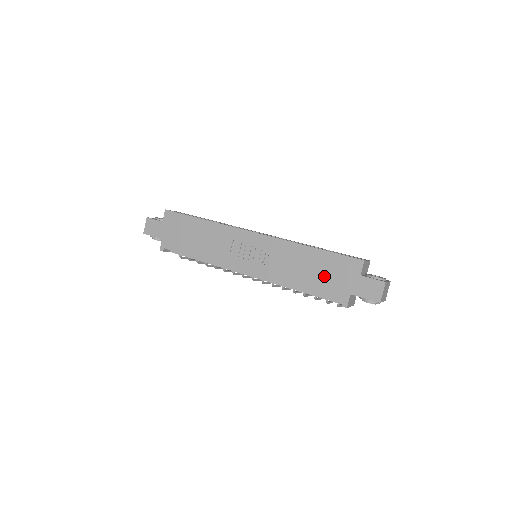
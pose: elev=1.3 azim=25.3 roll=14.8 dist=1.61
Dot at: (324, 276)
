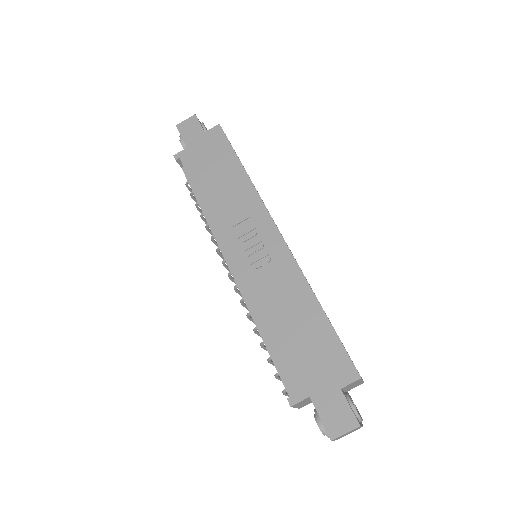
Dot at: (302, 348)
